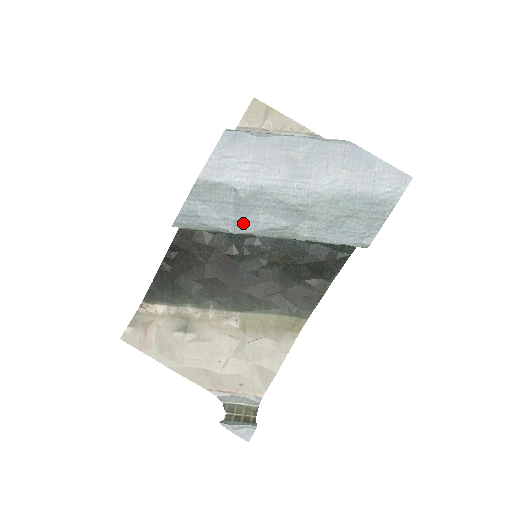
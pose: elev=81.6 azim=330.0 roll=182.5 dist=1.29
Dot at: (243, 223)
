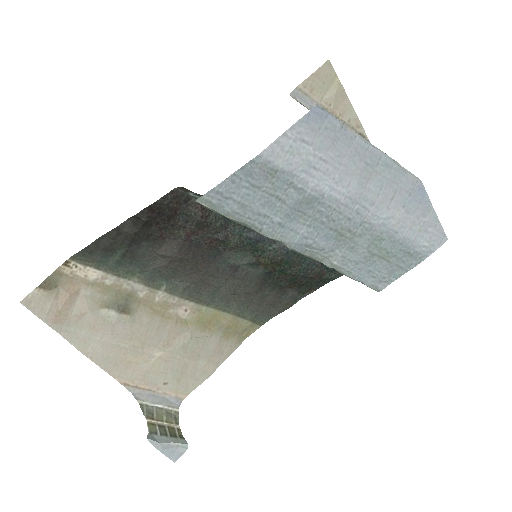
Dot at: (282, 228)
